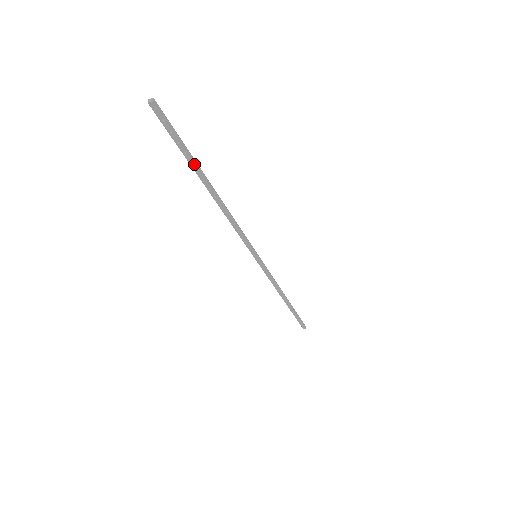
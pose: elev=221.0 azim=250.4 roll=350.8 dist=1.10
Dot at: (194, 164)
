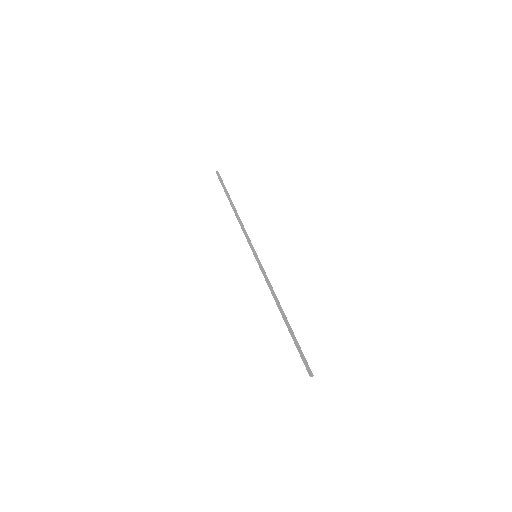
Dot at: (293, 336)
